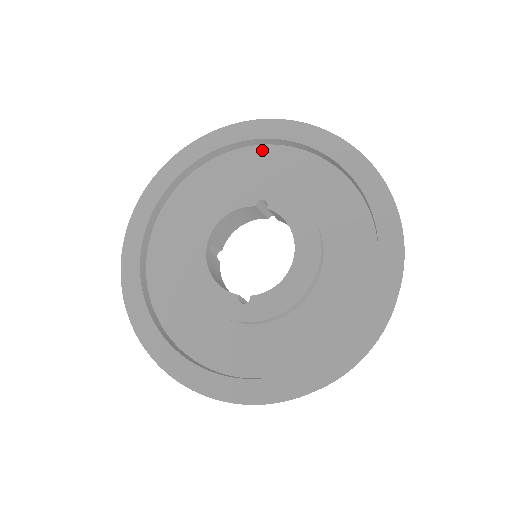
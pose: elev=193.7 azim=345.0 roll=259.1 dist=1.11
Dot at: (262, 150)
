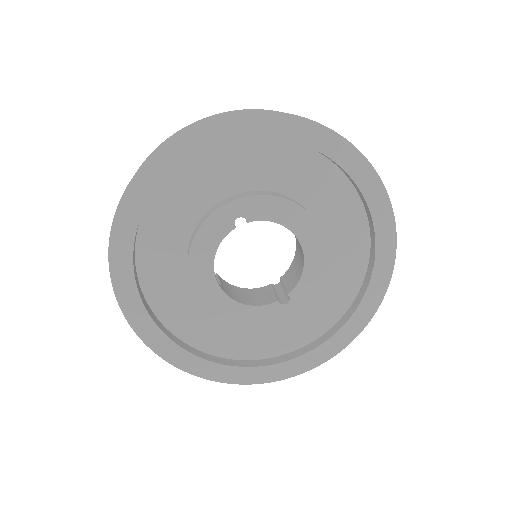
Dot at: (188, 166)
